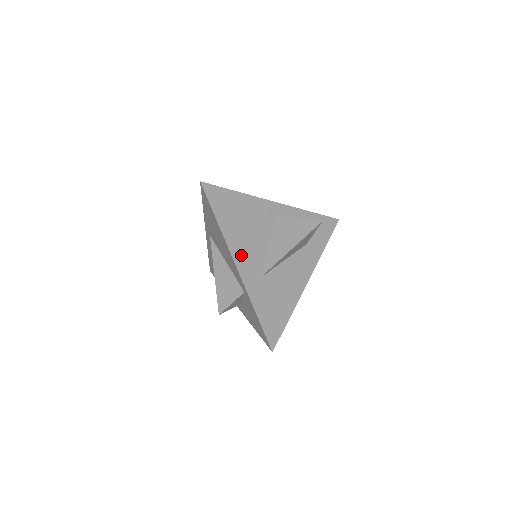
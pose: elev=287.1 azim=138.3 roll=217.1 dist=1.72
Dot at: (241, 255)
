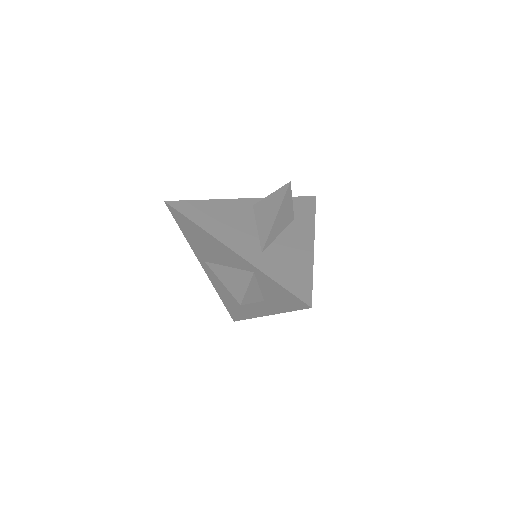
Dot at: (232, 241)
